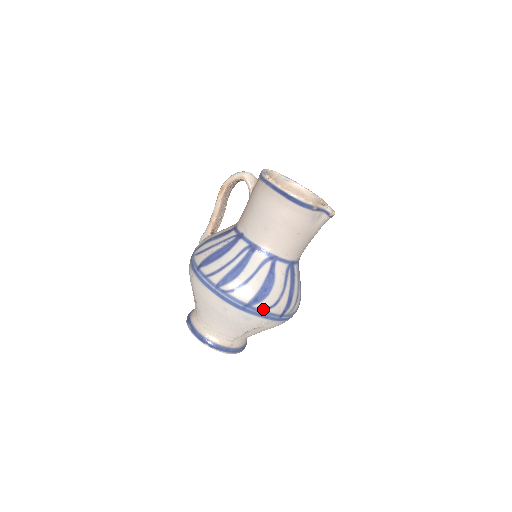
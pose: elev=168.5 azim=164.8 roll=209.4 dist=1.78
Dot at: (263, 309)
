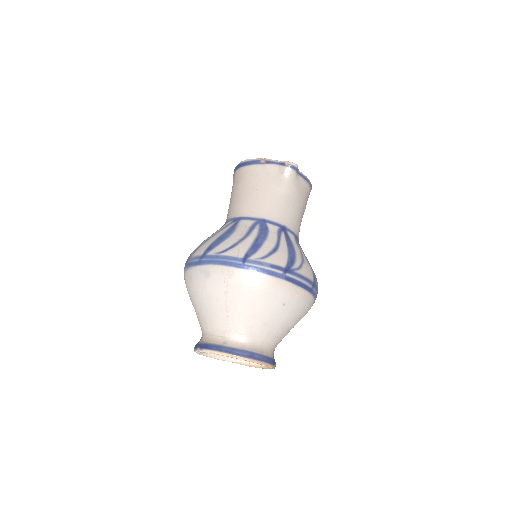
Dot at: (217, 254)
